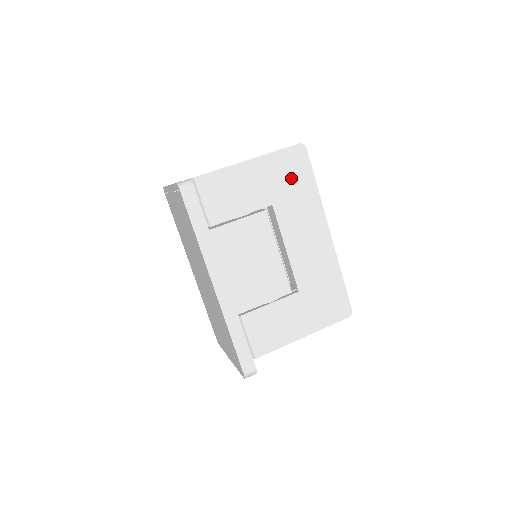
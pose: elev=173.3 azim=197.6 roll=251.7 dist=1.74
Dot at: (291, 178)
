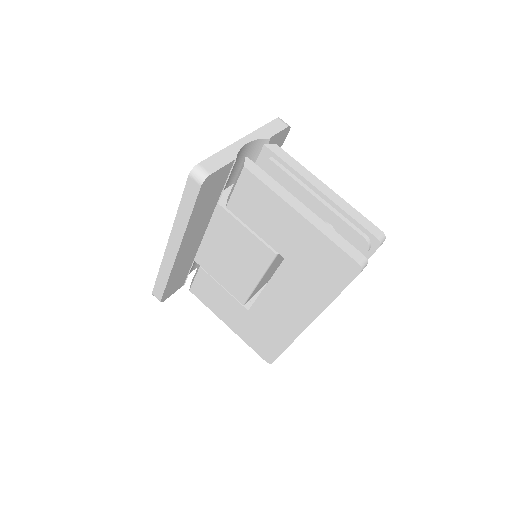
Dot at: (320, 268)
